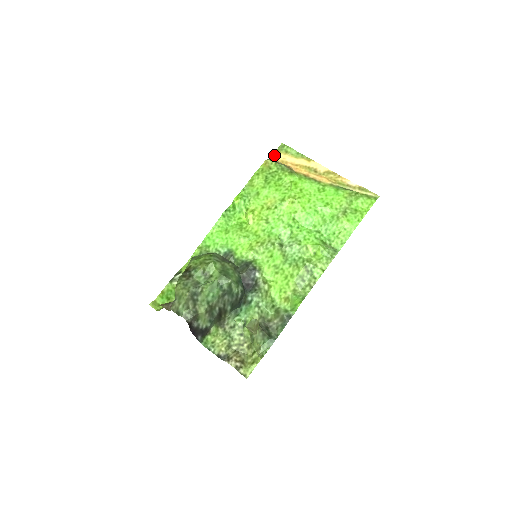
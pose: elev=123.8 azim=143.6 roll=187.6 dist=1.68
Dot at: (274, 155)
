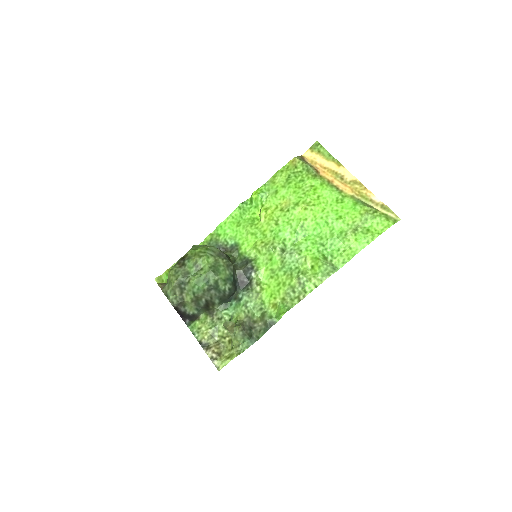
Dot at: (306, 153)
